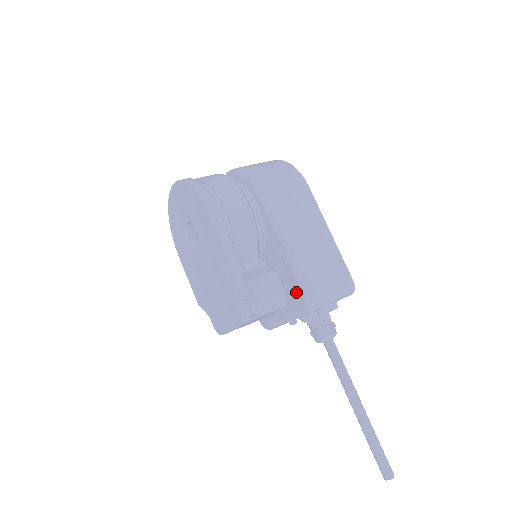
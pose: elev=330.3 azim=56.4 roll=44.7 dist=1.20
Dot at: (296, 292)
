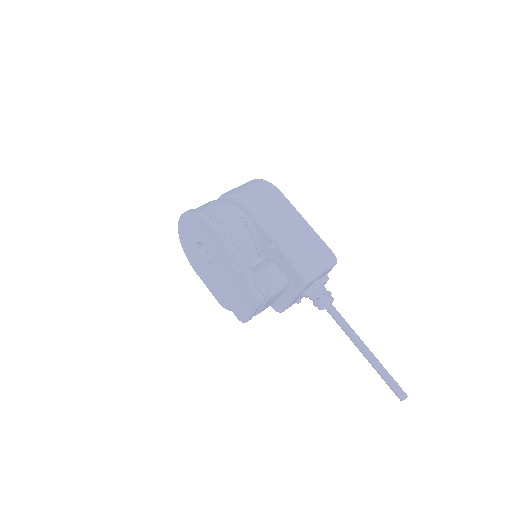
Dot at: (293, 272)
